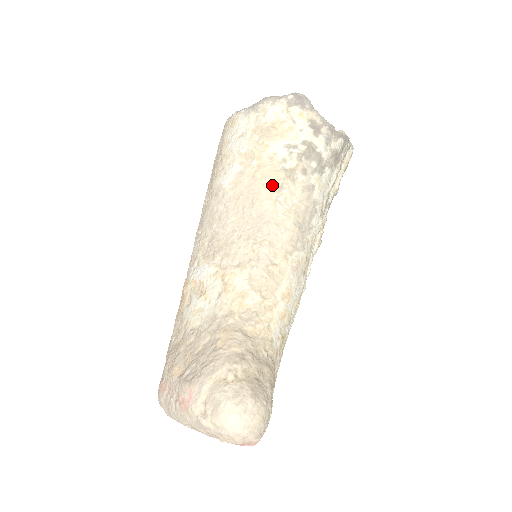
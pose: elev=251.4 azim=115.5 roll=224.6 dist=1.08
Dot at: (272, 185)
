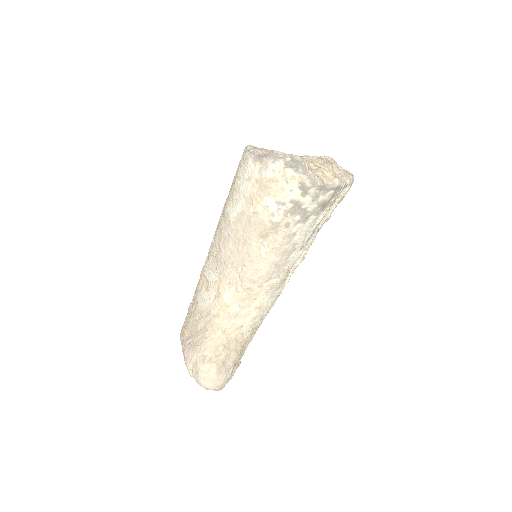
Dot at: (260, 232)
